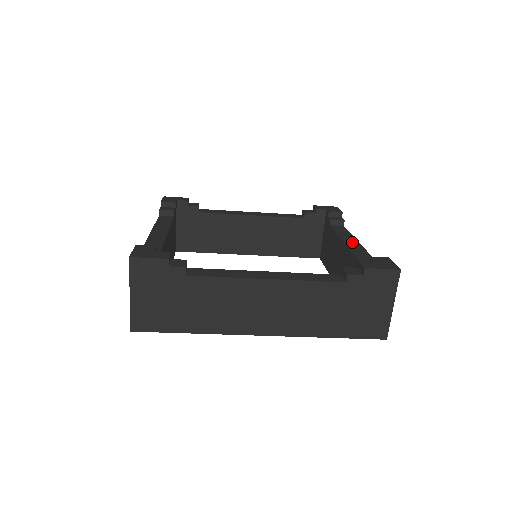
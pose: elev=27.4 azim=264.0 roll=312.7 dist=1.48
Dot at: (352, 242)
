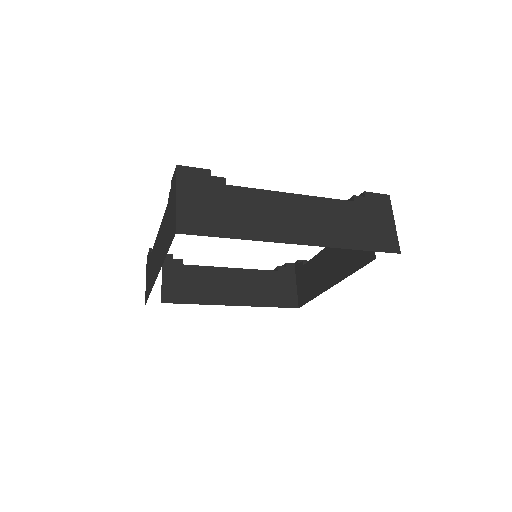
Dot at: occluded
